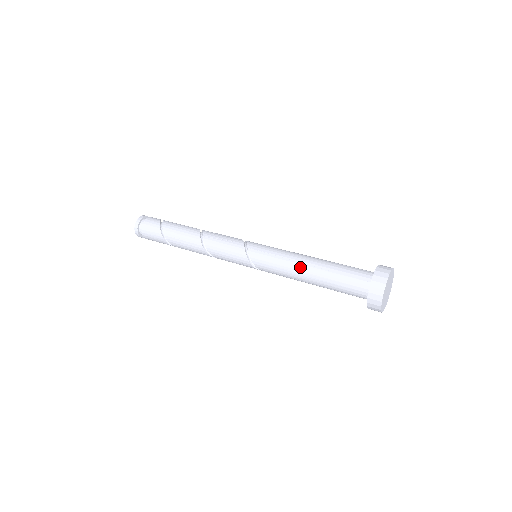
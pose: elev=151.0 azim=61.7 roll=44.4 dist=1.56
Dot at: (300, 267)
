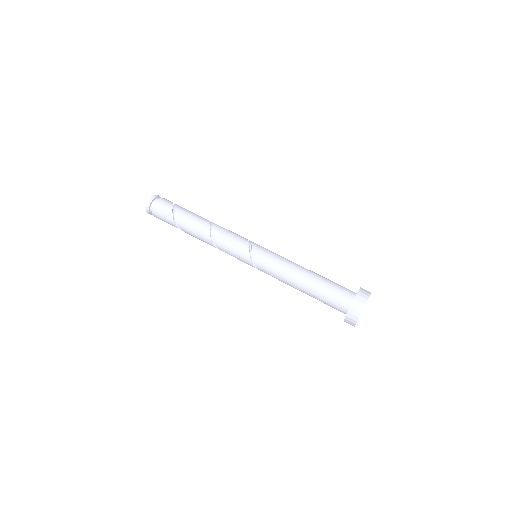
Dot at: (295, 274)
